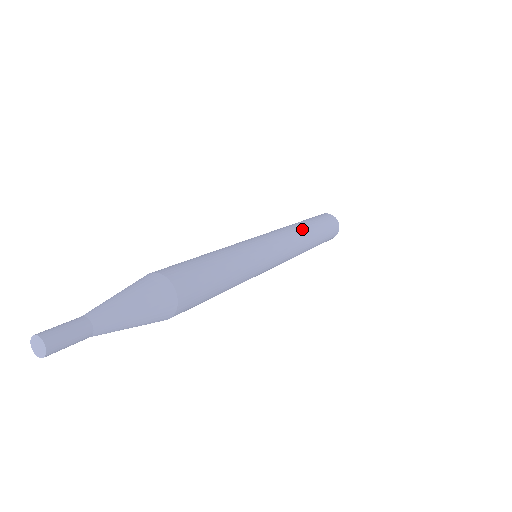
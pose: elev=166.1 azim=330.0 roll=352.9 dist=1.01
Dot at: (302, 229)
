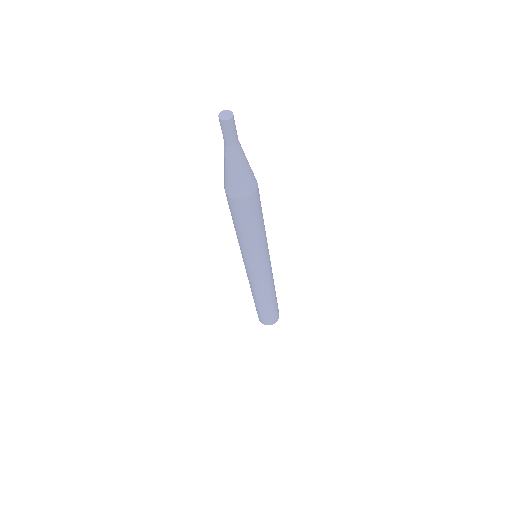
Dot at: occluded
